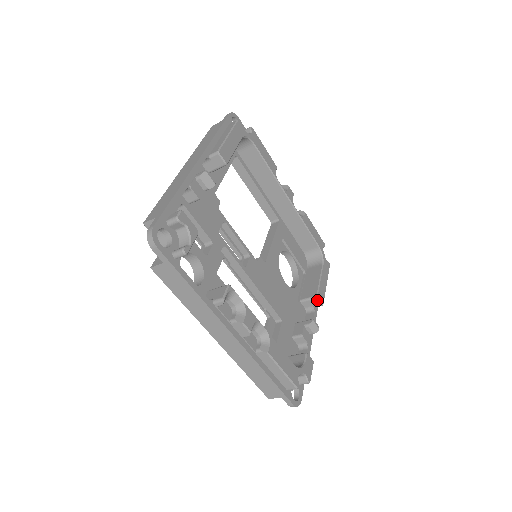
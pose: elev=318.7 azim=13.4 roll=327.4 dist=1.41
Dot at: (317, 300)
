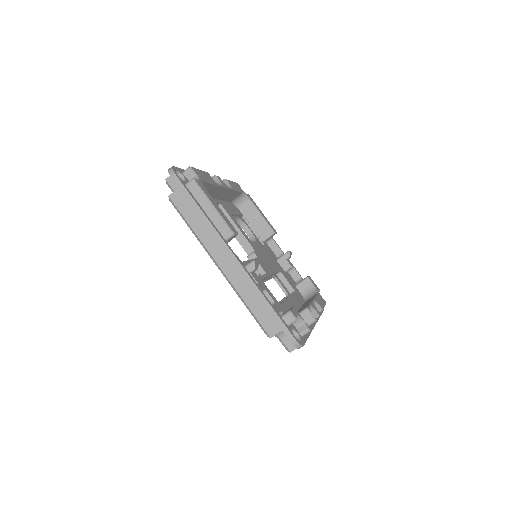
Dot at: occluded
